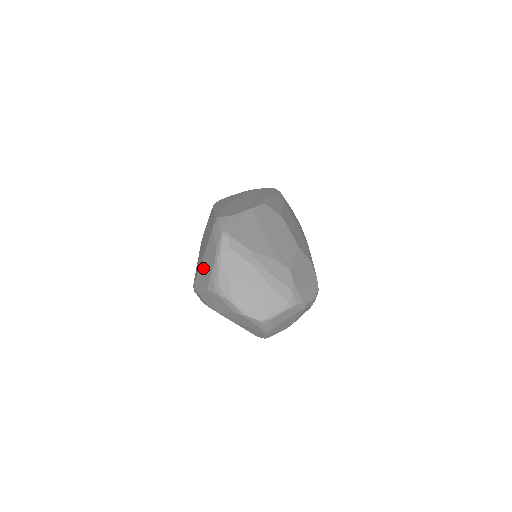
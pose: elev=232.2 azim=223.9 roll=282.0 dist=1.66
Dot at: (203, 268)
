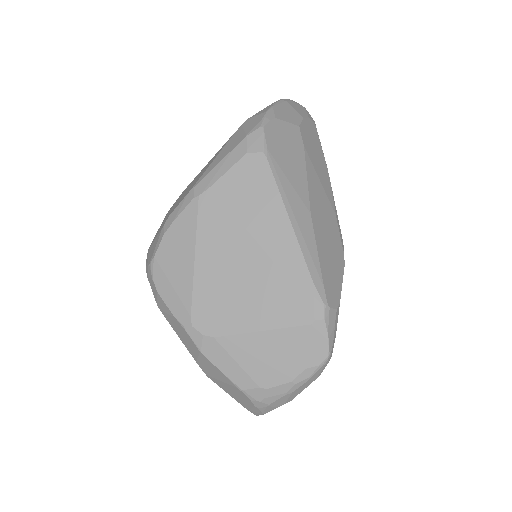
Dot at: (248, 351)
